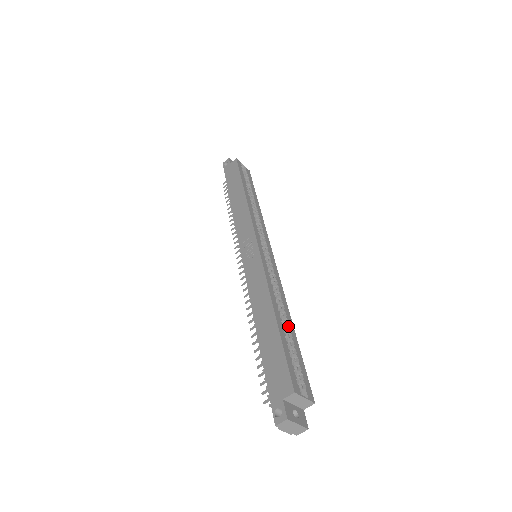
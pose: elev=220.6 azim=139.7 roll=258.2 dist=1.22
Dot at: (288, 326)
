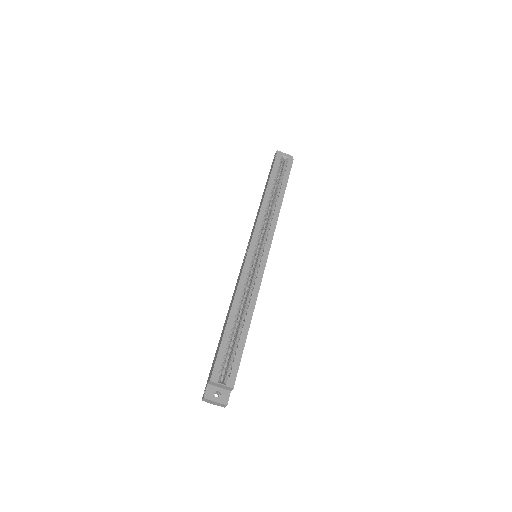
Dot at: (243, 324)
